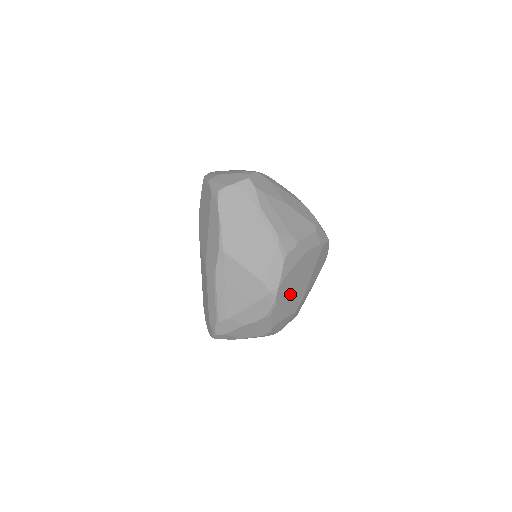
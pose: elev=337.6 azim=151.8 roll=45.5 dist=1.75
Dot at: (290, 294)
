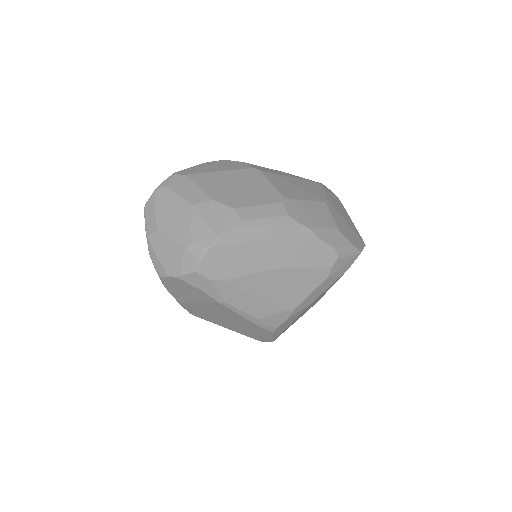
Dot at: occluded
